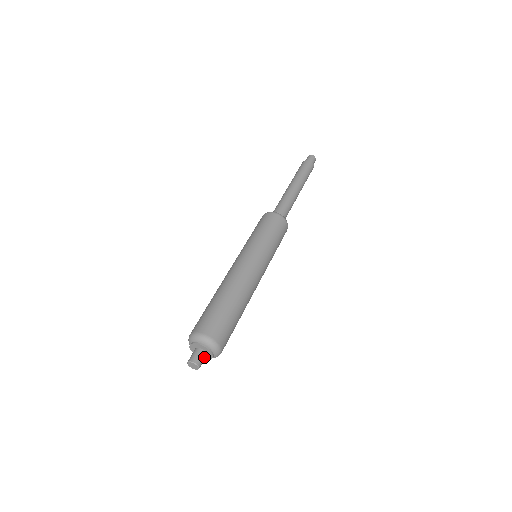
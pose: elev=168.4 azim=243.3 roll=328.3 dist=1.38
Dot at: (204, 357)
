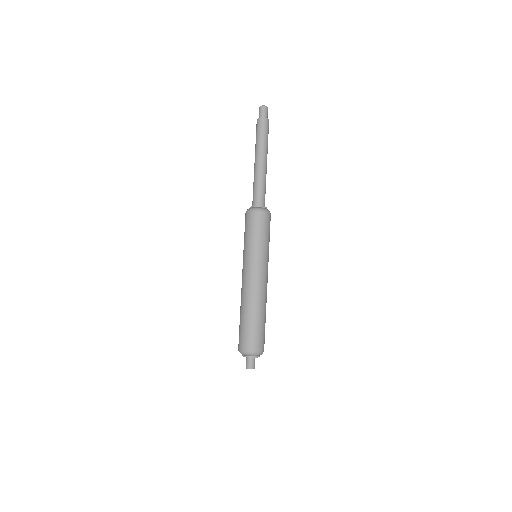
Dot at: (254, 360)
